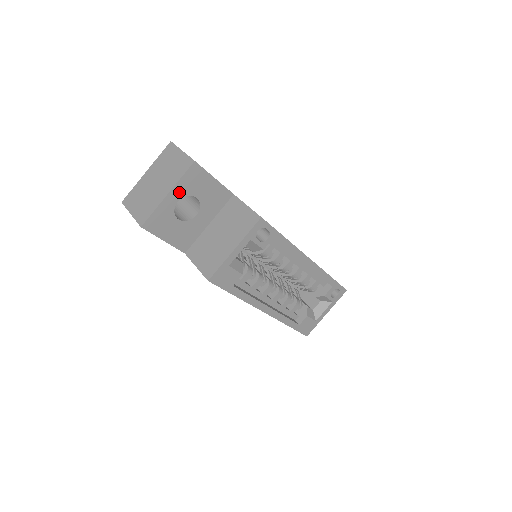
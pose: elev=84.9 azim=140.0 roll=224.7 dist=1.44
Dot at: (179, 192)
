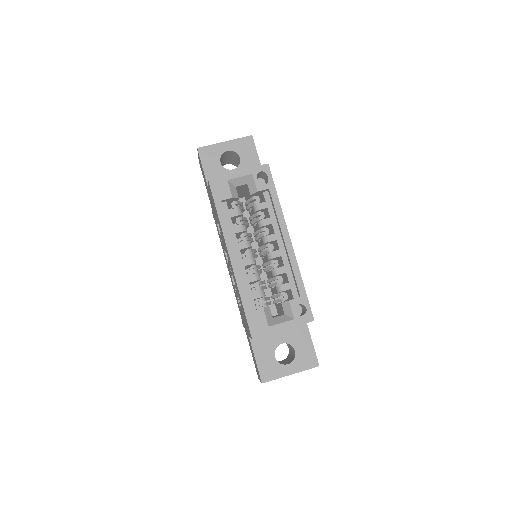
Dot at: (232, 146)
